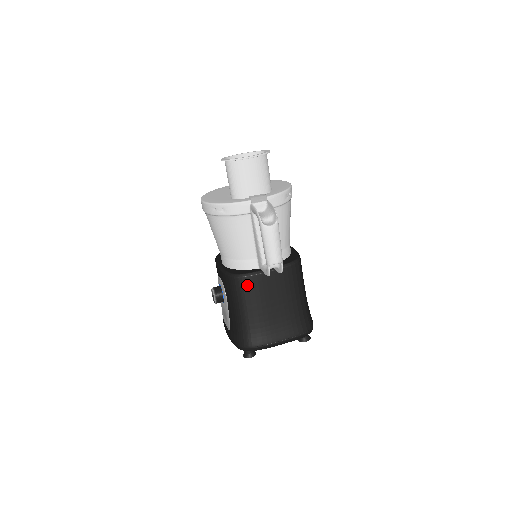
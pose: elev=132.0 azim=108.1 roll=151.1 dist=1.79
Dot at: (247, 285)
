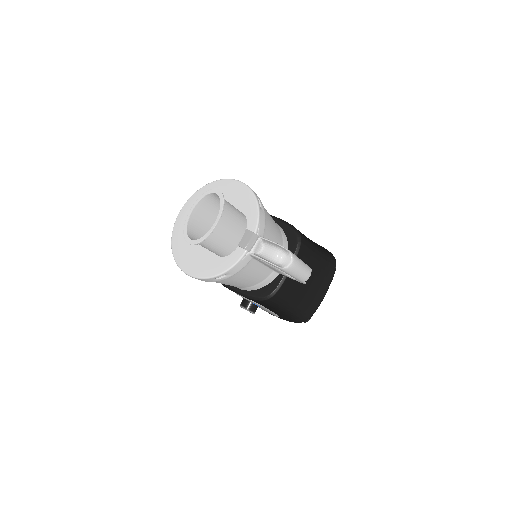
Dot at: (282, 294)
